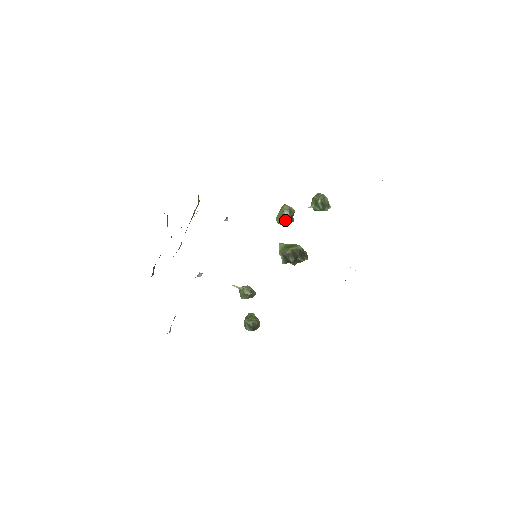
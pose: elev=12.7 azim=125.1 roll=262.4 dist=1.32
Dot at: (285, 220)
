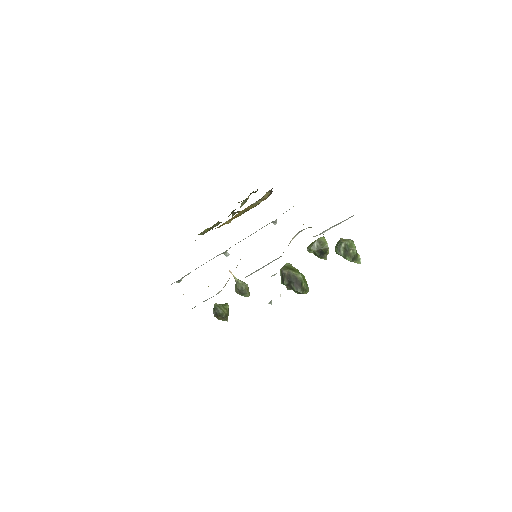
Dot at: (312, 249)
